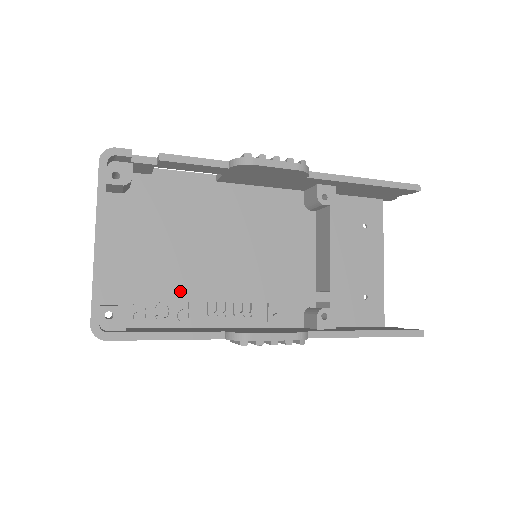
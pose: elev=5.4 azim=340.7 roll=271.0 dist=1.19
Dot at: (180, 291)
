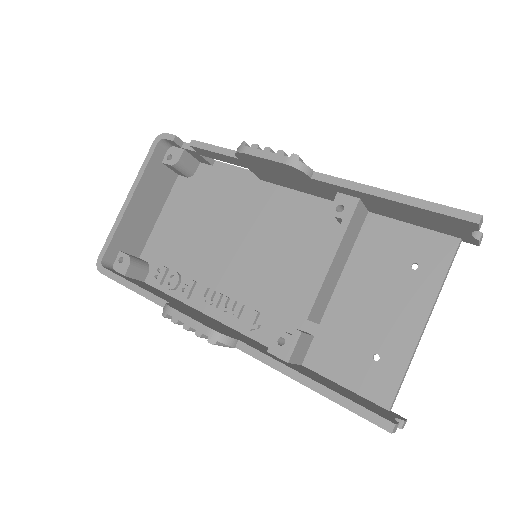
Dot at: (191, 268)
